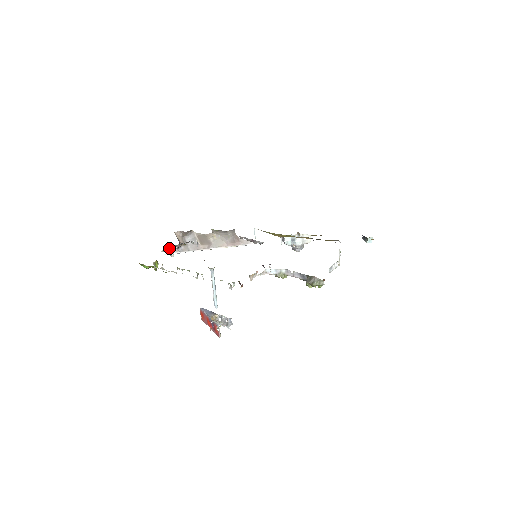
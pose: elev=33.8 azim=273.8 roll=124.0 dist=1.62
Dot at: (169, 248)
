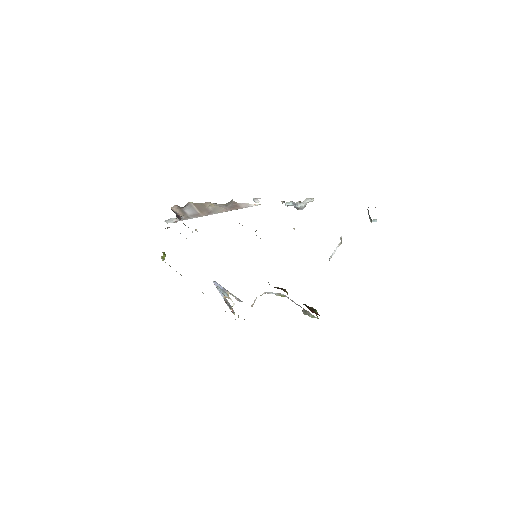
Dot at: occluded
